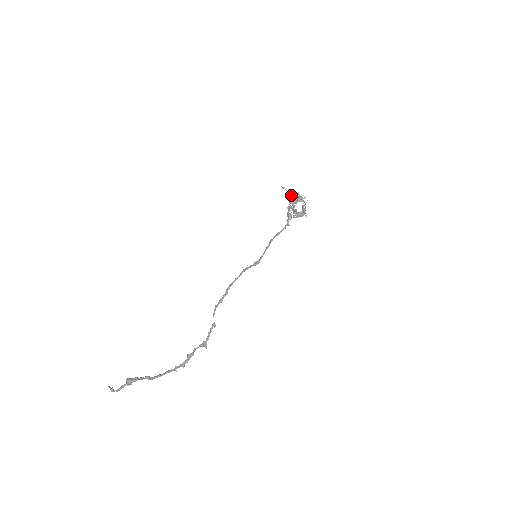
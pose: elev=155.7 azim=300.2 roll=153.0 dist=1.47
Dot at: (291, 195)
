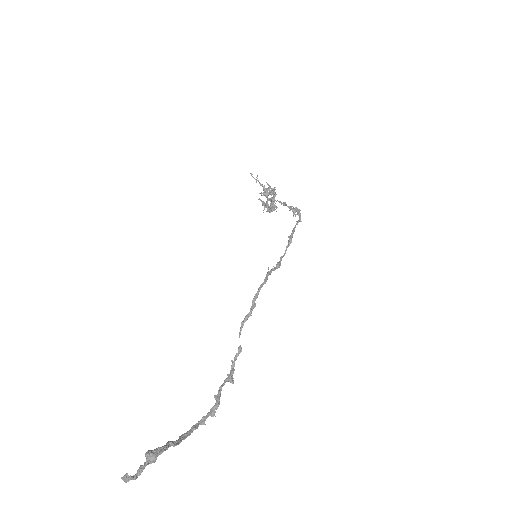
Dot at: occluded
